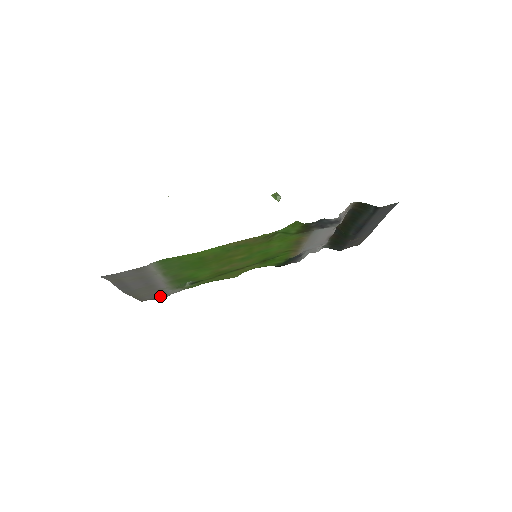
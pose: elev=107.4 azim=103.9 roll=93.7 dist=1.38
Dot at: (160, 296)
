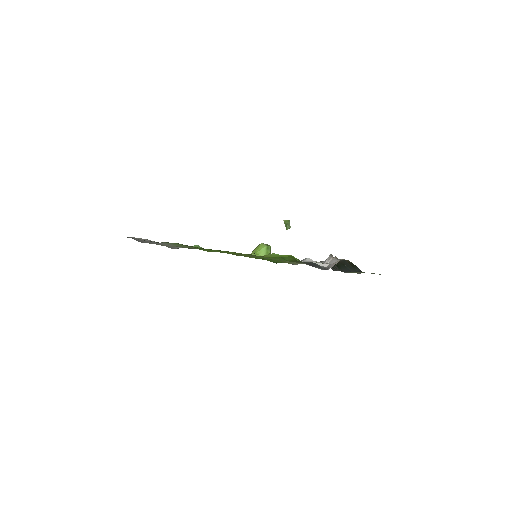
Dot at: (171, 247)
